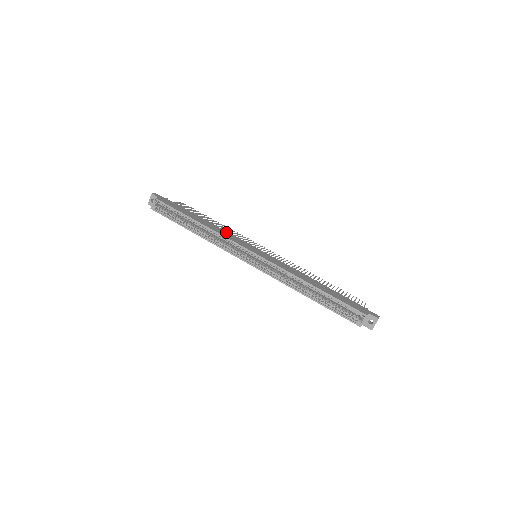
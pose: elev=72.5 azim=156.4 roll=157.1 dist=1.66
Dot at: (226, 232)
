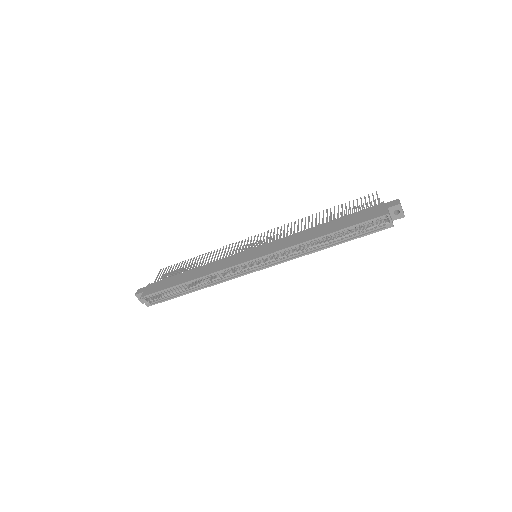
Dot at: (215, 263)
